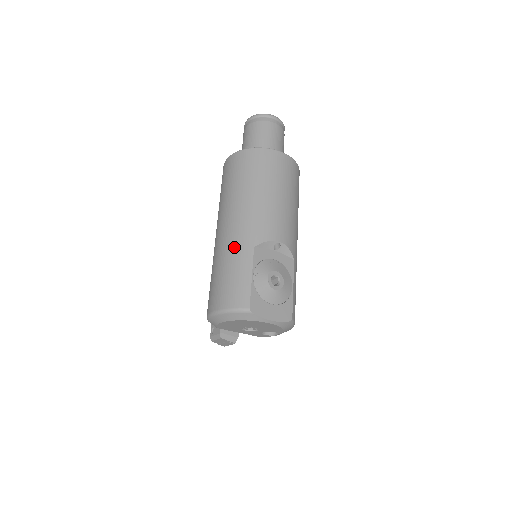
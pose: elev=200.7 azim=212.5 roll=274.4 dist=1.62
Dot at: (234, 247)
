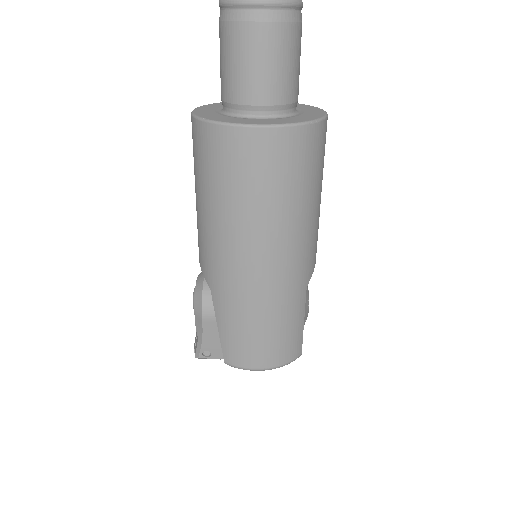
Dot at: (287, 296)
